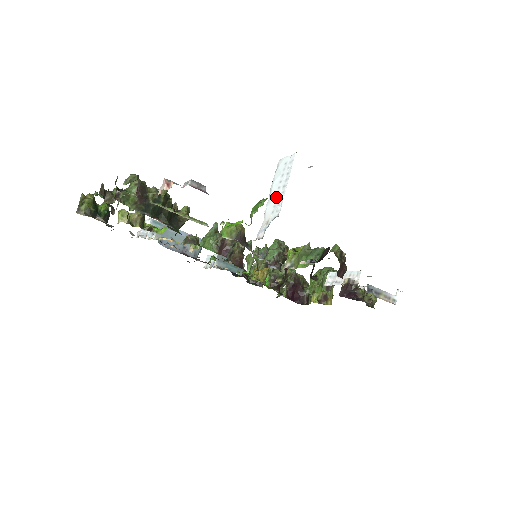
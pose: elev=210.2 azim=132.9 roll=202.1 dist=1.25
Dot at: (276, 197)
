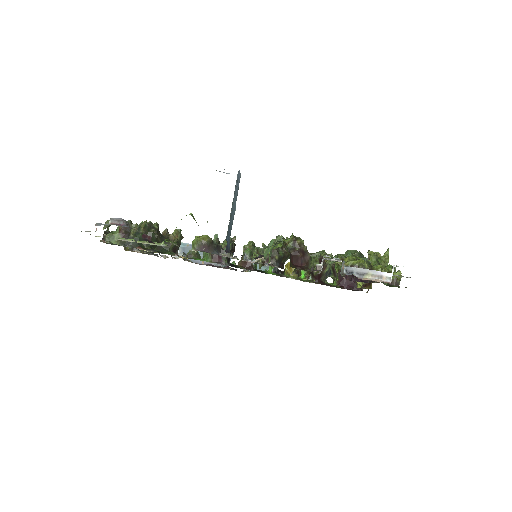
Dot at: occluded
